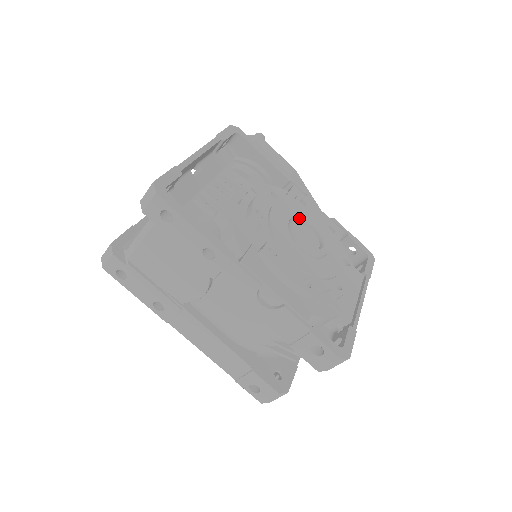
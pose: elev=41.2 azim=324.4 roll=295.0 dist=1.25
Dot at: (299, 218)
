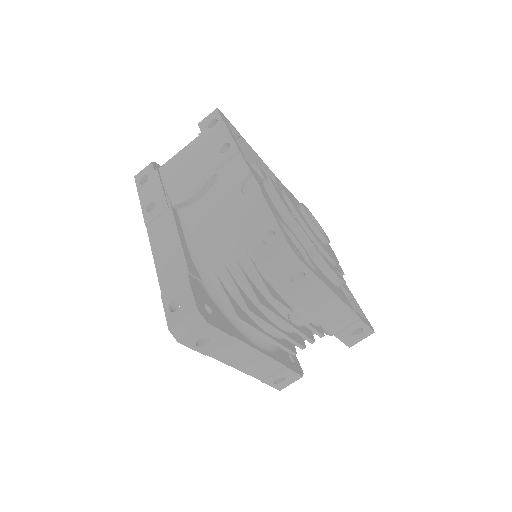
Dot at: occluded
